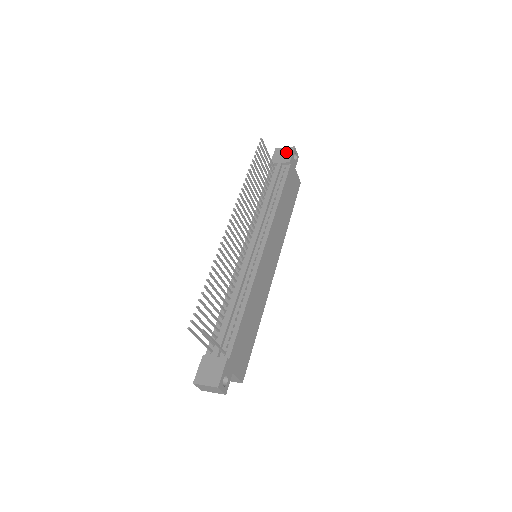
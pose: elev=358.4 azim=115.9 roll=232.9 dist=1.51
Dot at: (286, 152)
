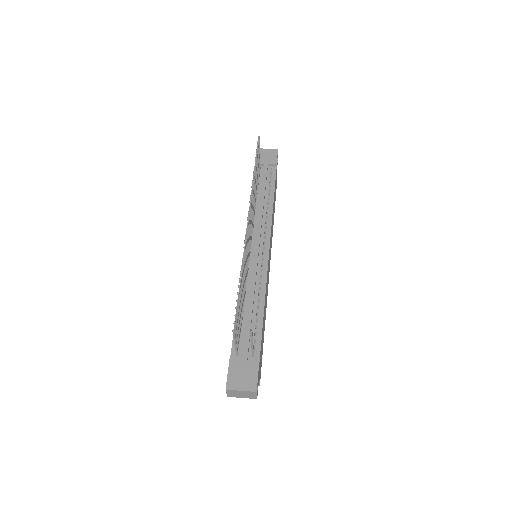
Dot at: (270, 154)
